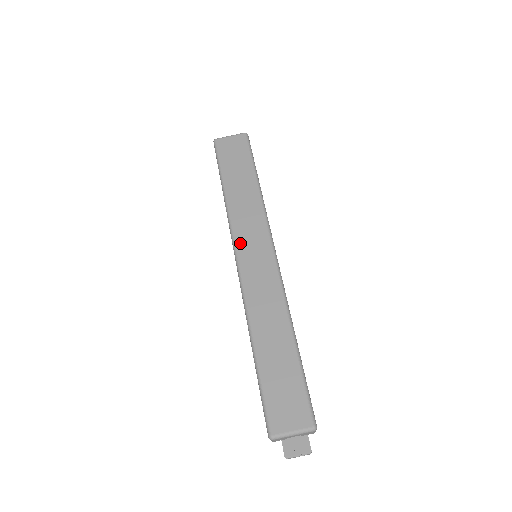
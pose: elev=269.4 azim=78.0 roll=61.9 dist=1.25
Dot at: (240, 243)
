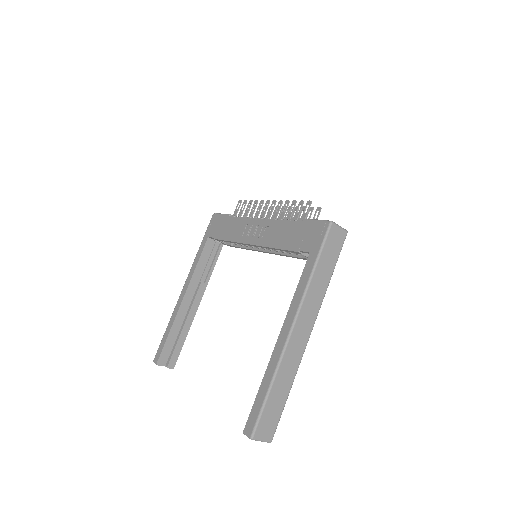
Dot at: (302, 314)
